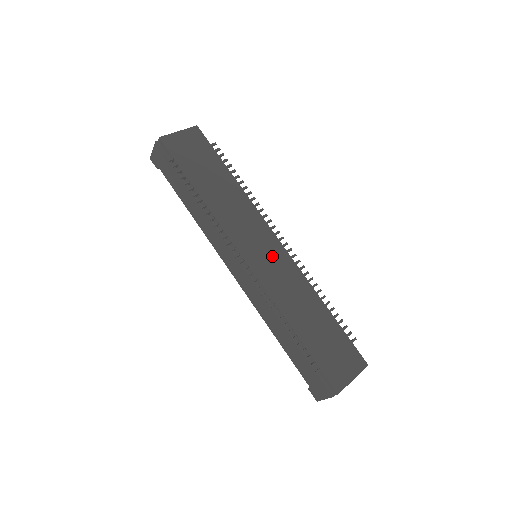
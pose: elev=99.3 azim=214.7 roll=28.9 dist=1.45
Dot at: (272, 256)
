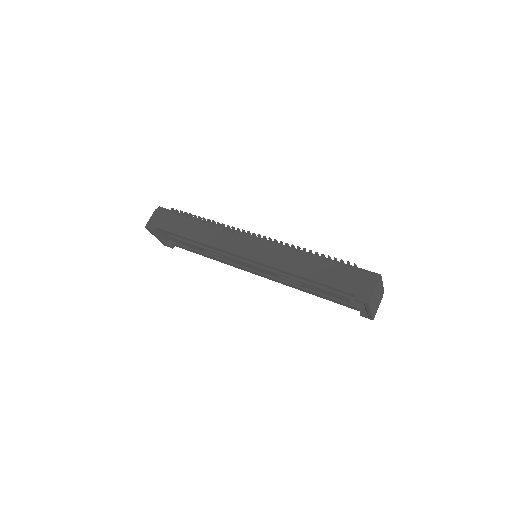
Dot at: occluded
